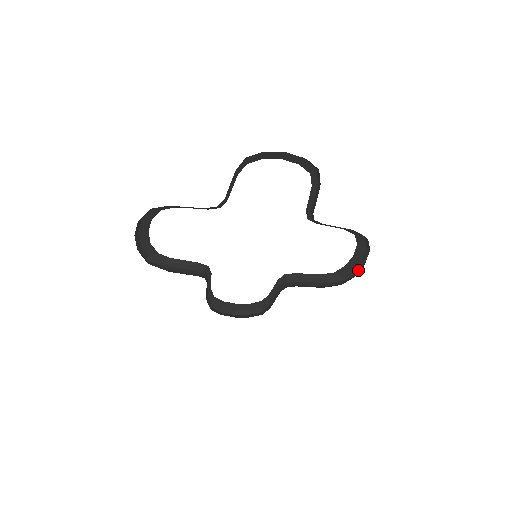
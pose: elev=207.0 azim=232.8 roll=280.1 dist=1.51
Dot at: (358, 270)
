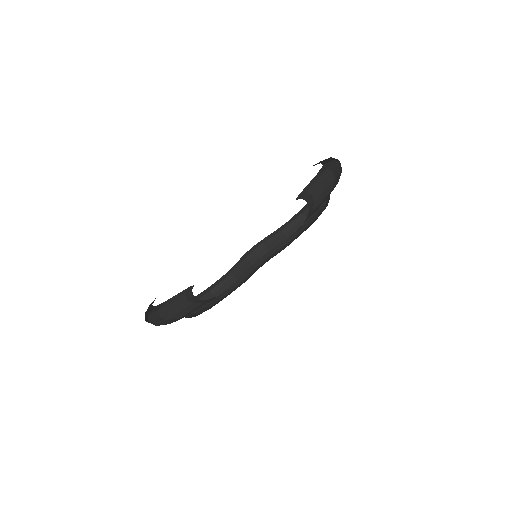
Dot at: occluded
